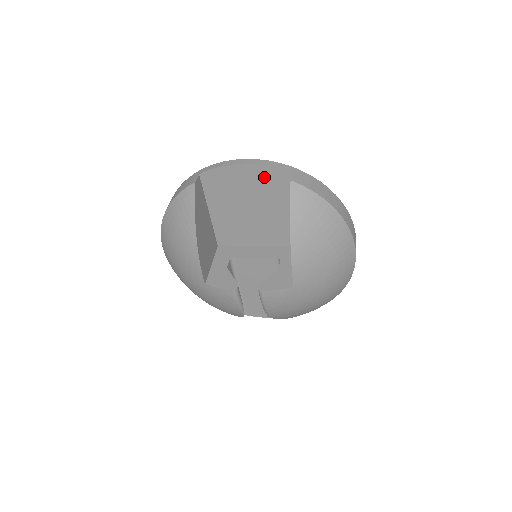
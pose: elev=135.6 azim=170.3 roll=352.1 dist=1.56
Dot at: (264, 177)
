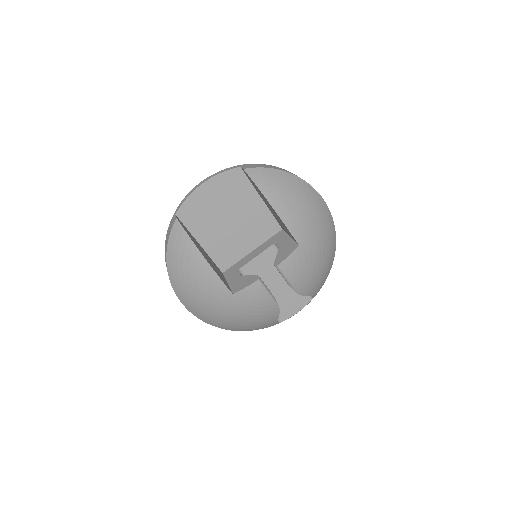
Dot at: (223, 184)
